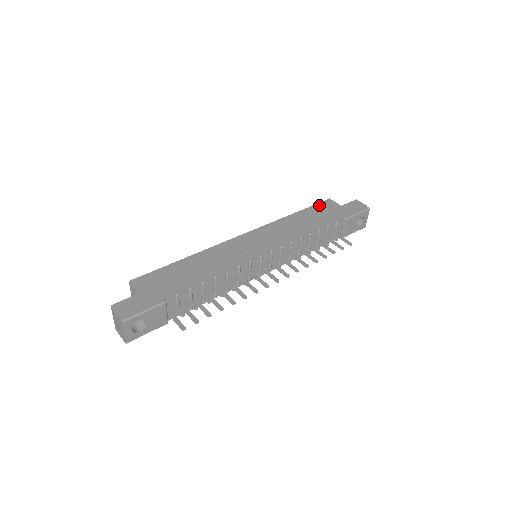
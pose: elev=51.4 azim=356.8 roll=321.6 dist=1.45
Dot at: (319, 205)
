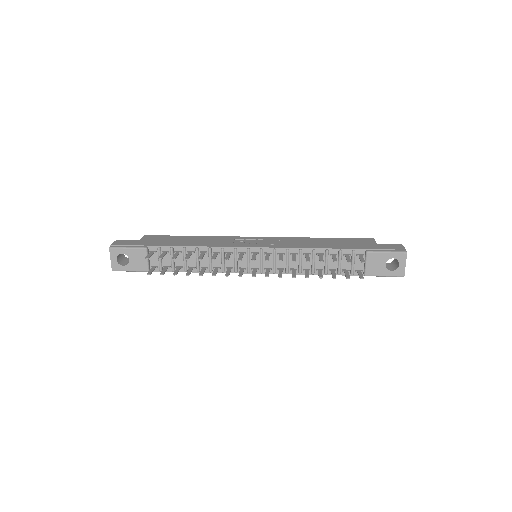
Dot at: (355, 239)
